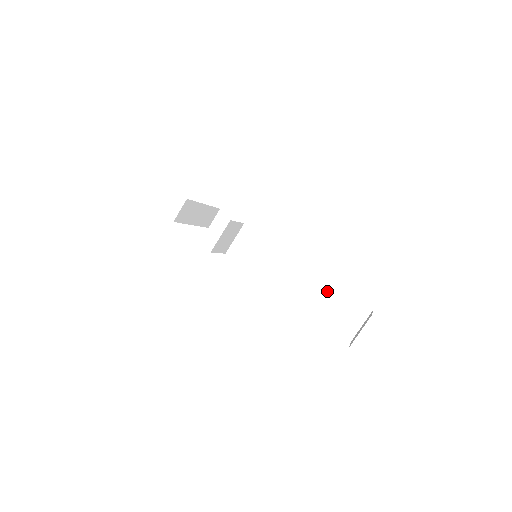
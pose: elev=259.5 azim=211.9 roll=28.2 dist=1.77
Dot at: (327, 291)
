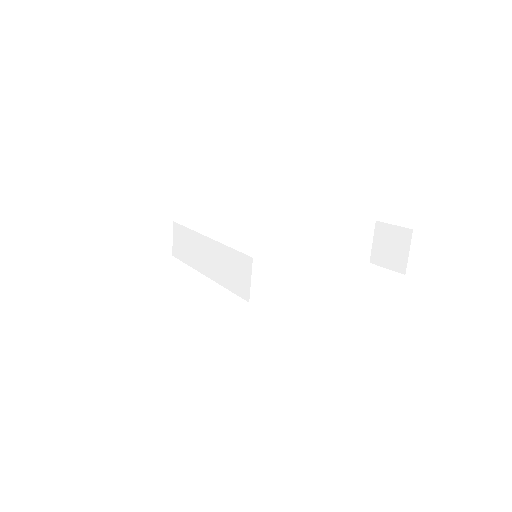
Dot at: (336, 235)
